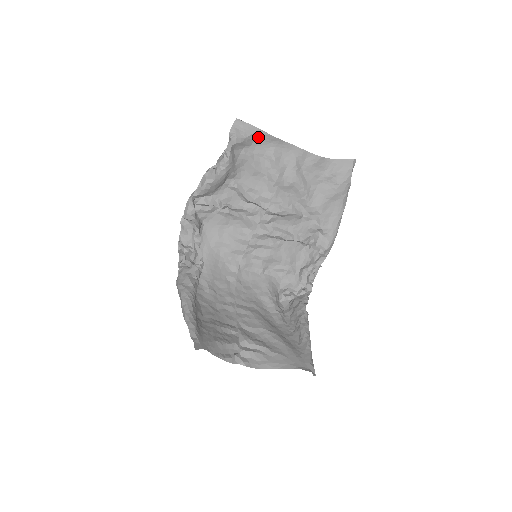
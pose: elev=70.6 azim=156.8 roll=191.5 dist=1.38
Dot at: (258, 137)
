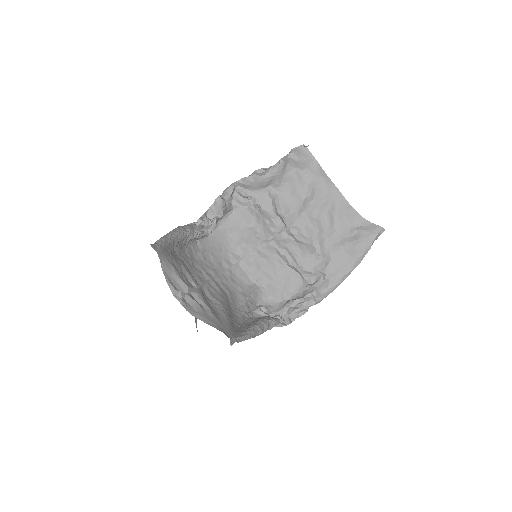
Dot at: (312, 166)
